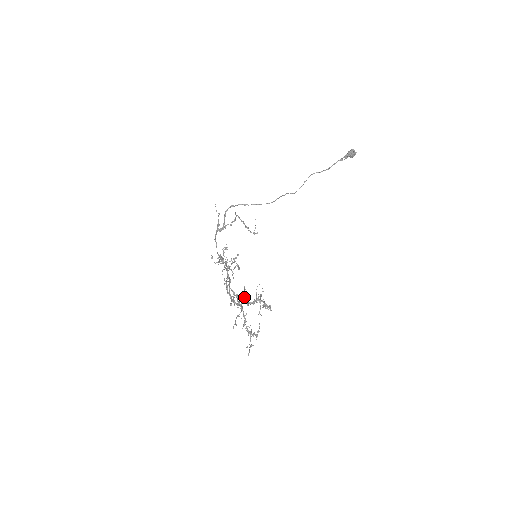
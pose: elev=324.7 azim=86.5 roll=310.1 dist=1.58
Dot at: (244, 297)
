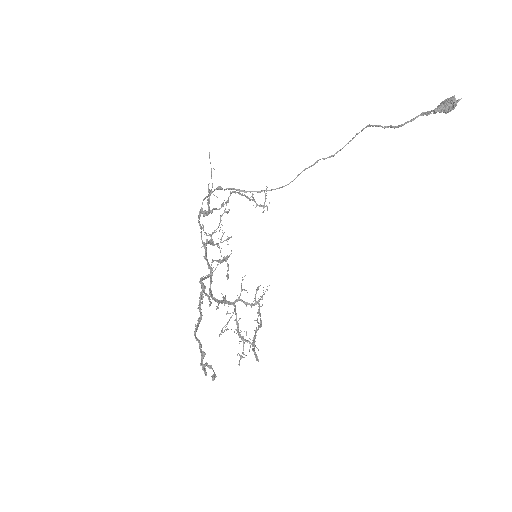
Dot at: (240, 293)
